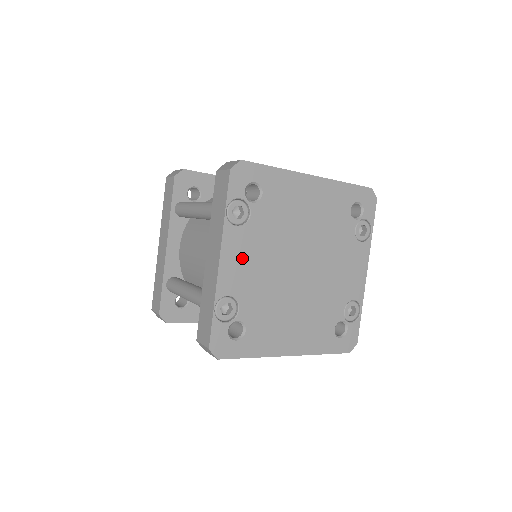
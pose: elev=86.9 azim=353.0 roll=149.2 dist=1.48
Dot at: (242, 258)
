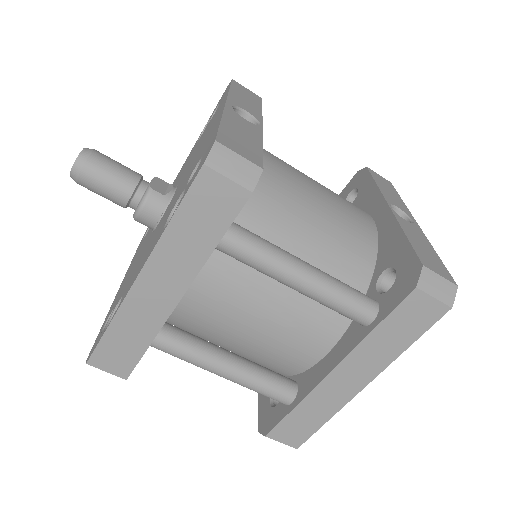
Dot at: occluded
